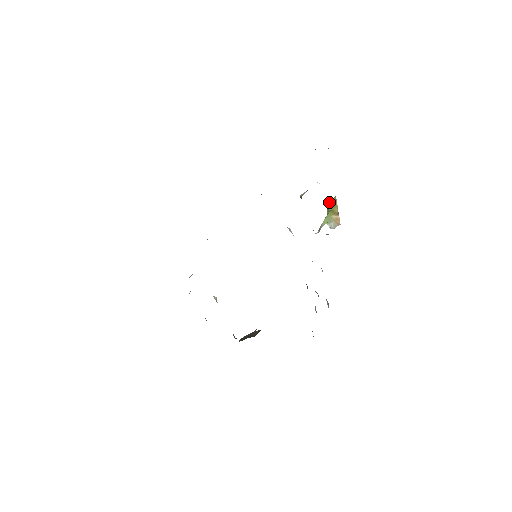
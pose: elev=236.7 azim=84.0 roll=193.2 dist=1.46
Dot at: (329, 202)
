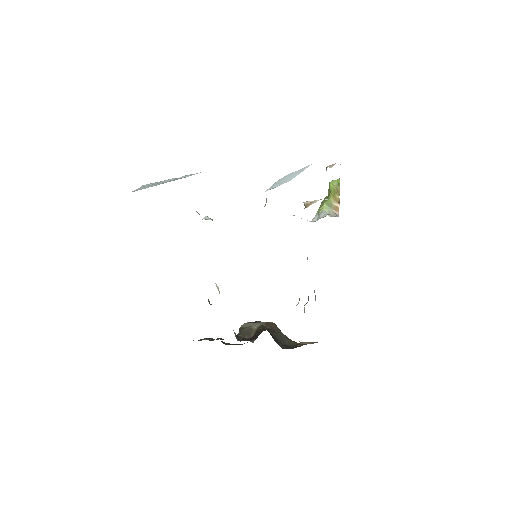
Dot at: (332, 184)
